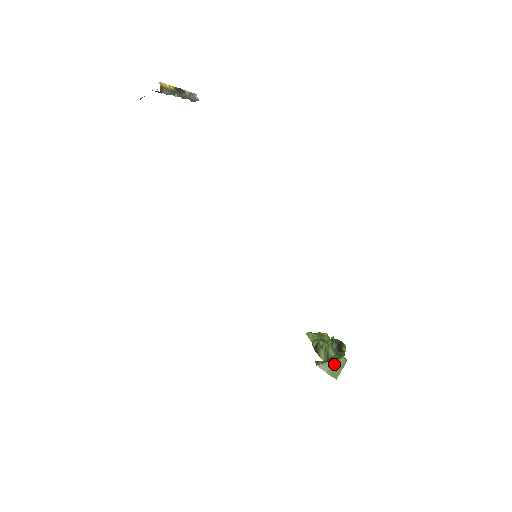
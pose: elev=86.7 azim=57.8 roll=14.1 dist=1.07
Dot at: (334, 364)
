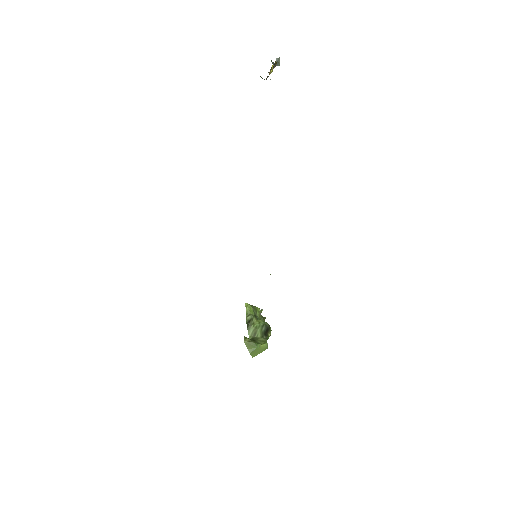
Dot at: (258, 346)
